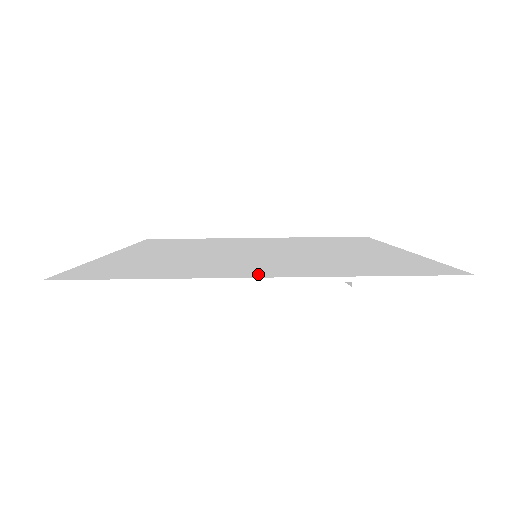
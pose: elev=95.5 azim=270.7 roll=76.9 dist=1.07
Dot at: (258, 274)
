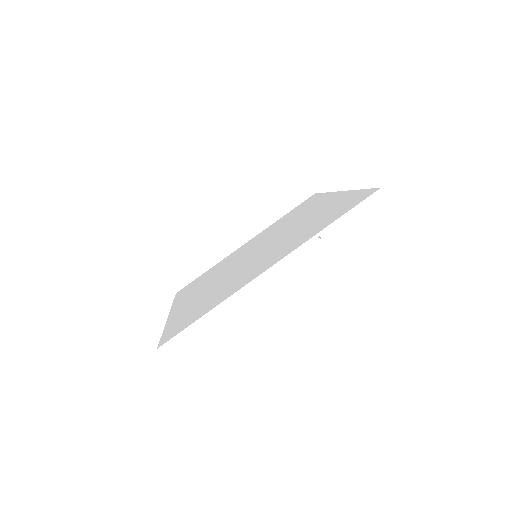
Dot at: (268, 266)
